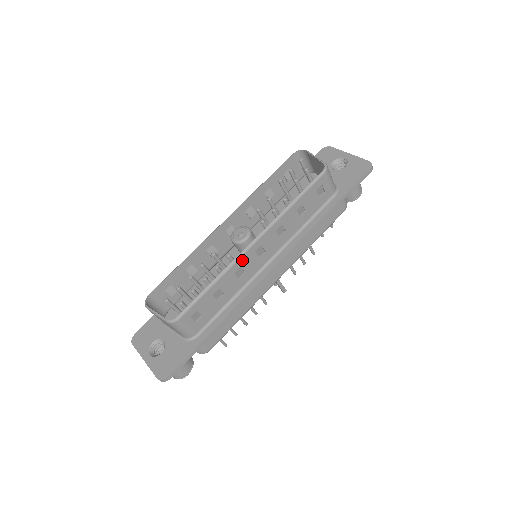
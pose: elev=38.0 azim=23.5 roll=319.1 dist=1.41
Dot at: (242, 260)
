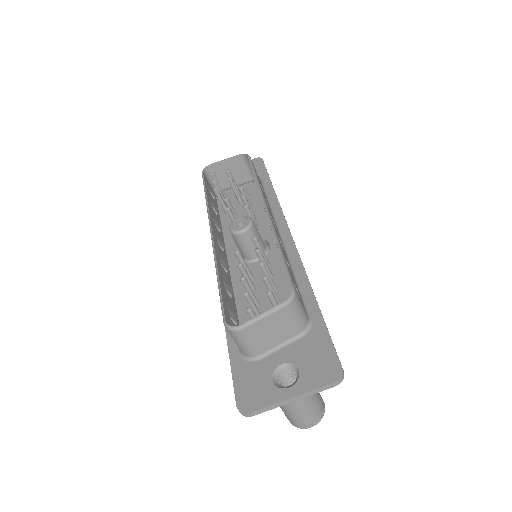
Dot at: (274, 226)
